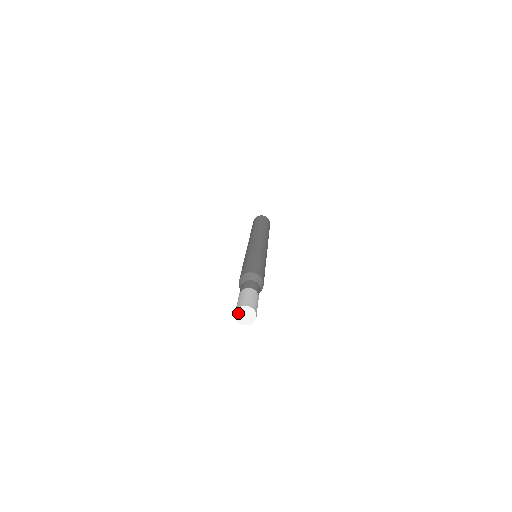
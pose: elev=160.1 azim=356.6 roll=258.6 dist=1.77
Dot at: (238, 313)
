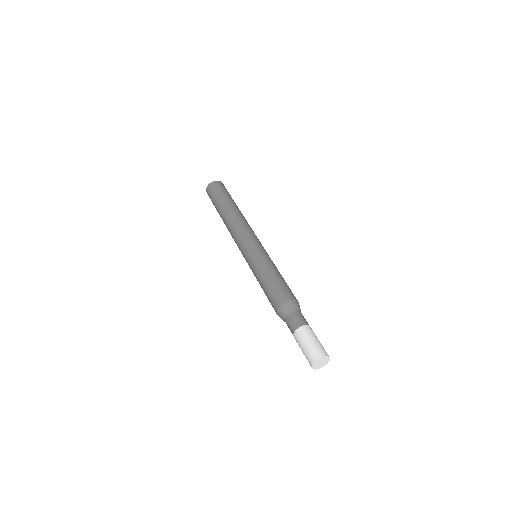
Dot at: (314, 365)
